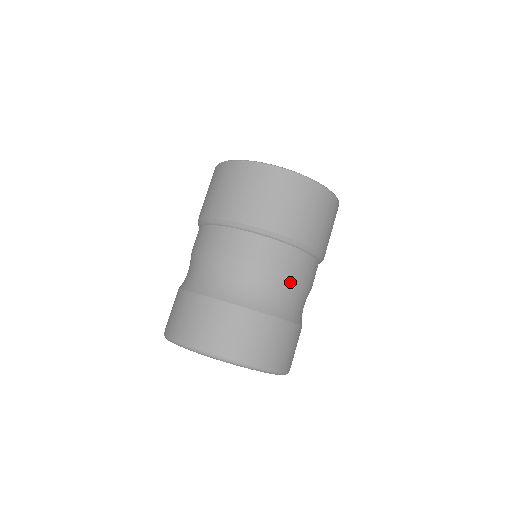
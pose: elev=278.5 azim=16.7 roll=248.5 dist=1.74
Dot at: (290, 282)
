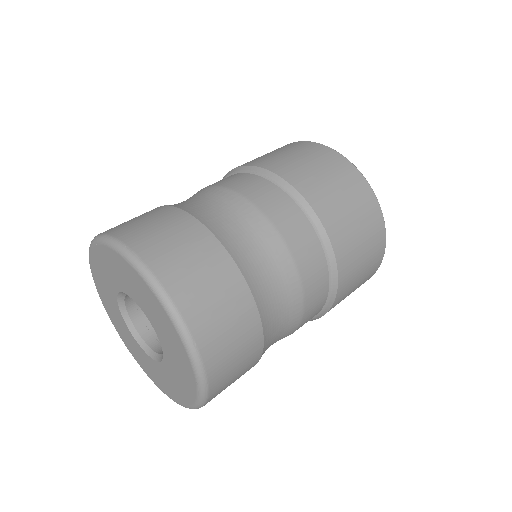
Dot at: (215, 190)
